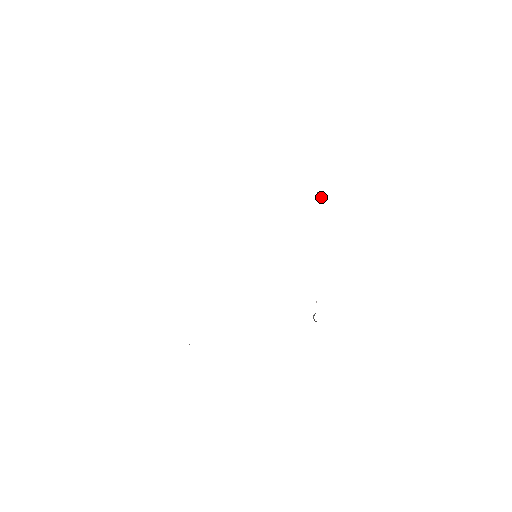
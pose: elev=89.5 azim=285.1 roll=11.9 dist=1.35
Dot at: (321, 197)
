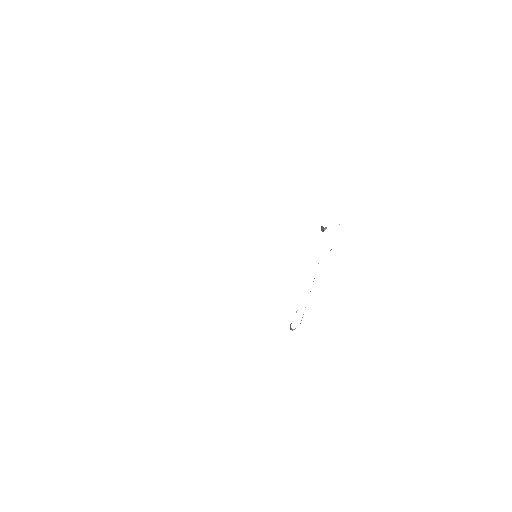
Dot at: (324, 230)
